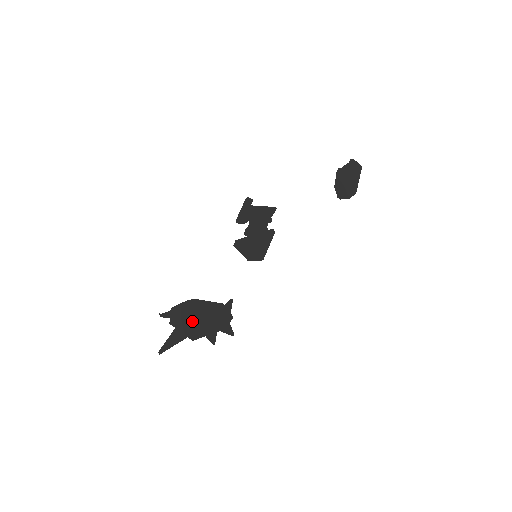
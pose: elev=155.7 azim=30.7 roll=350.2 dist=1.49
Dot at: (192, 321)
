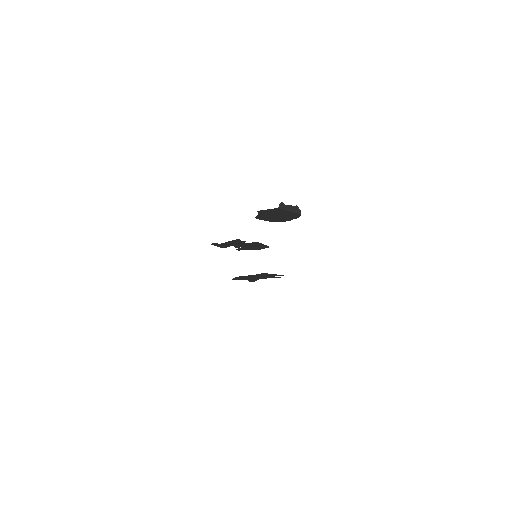
Dot at: (252, 278)
